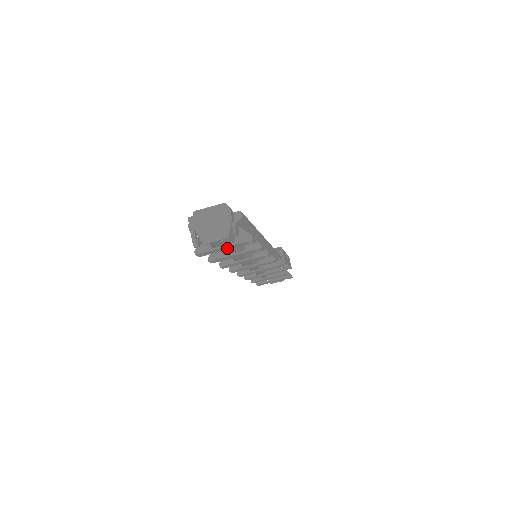
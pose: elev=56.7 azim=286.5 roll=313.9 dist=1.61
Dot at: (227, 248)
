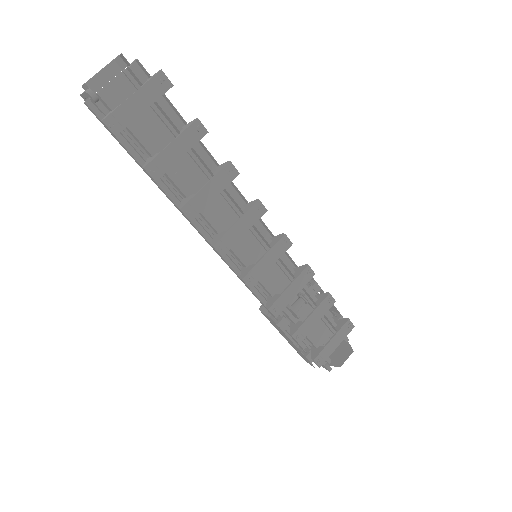
Dot at: (141, 103)
